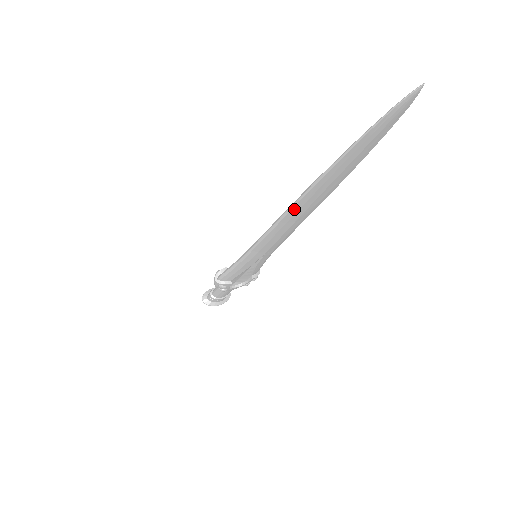
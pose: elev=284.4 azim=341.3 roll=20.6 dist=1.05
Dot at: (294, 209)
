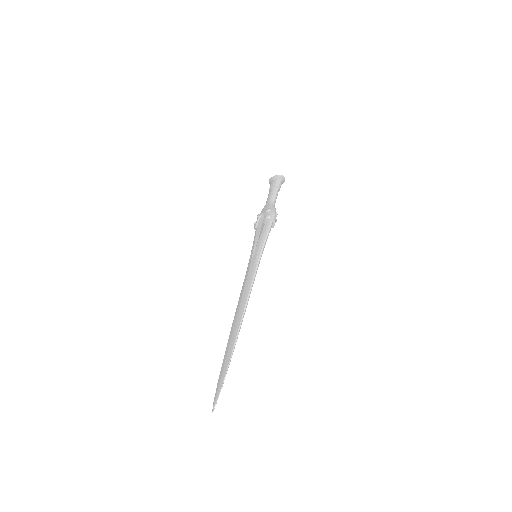
Dot at: occluded
